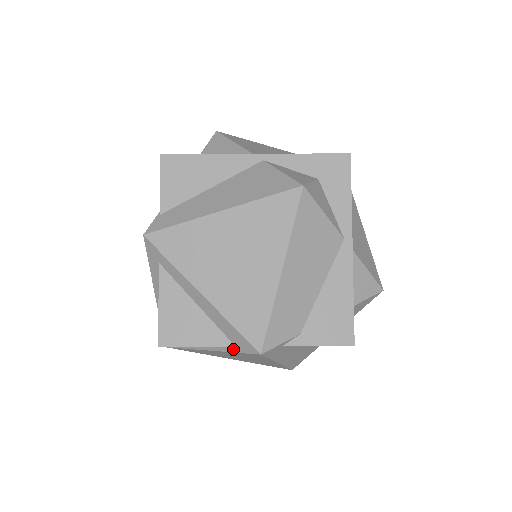
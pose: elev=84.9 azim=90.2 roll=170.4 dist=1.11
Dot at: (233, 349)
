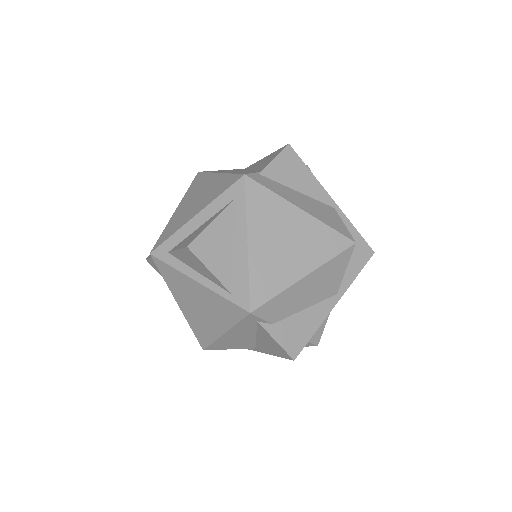
Dot at: (227, 295)
